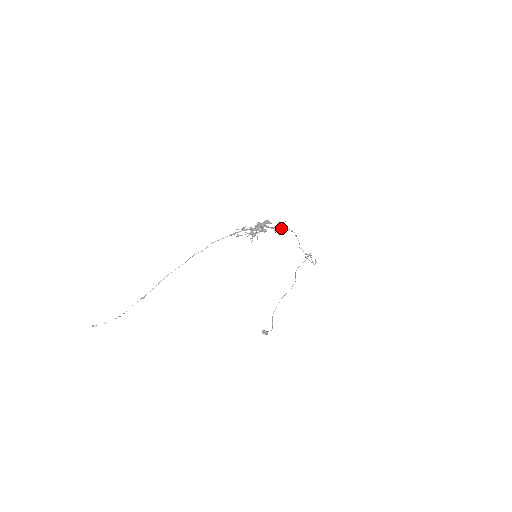
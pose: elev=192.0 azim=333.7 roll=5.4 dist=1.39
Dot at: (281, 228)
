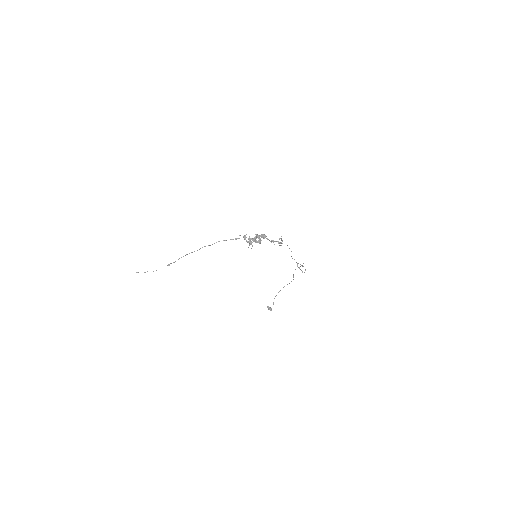
Dot at: (276, 241)
